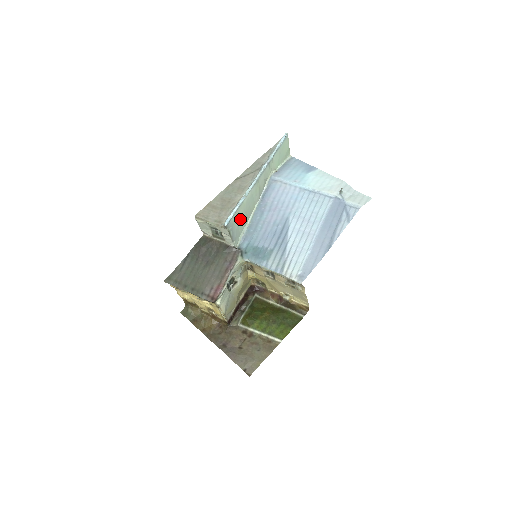
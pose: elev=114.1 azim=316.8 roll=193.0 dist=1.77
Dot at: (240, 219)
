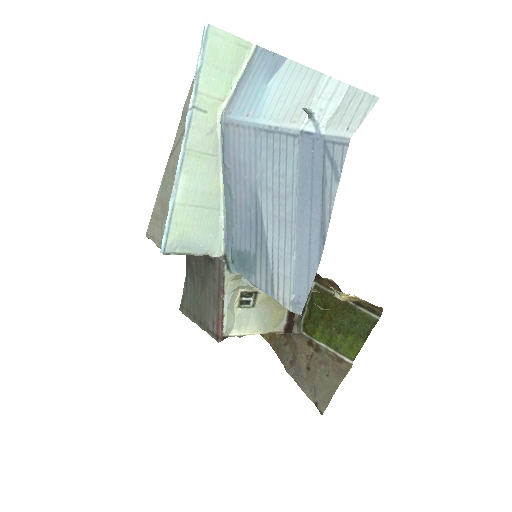
Dot at: (194, 222)
